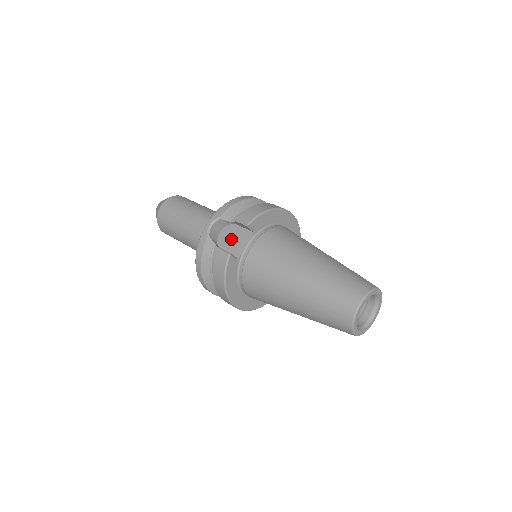
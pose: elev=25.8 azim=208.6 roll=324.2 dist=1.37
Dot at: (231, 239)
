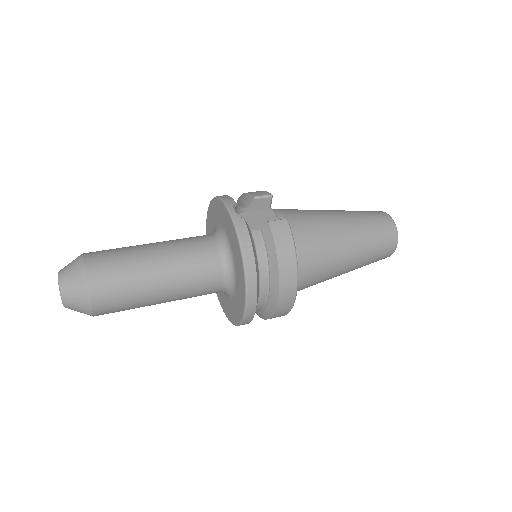
Dot at: (256, 223)
